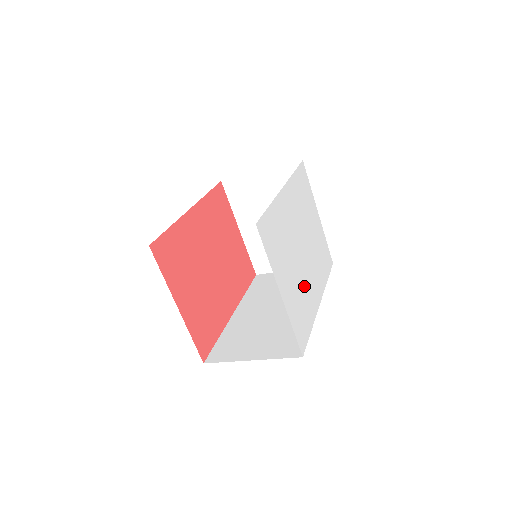
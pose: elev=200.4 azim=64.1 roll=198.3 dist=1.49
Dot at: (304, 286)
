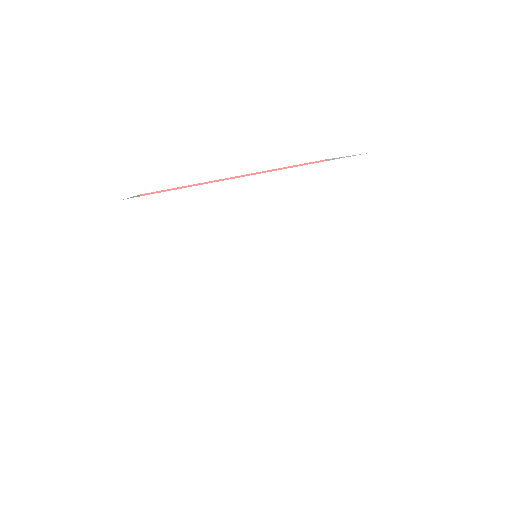
Dot at: (234, 312)
